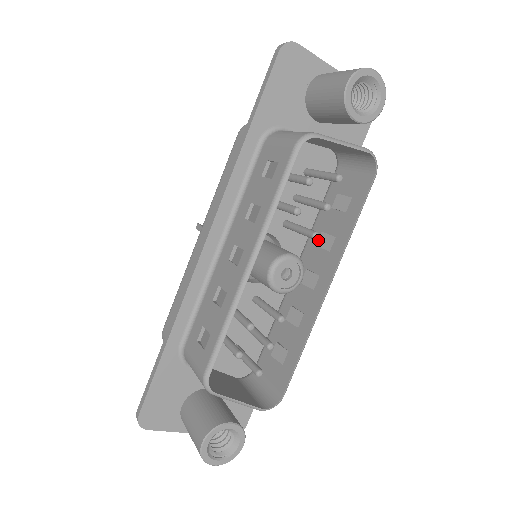
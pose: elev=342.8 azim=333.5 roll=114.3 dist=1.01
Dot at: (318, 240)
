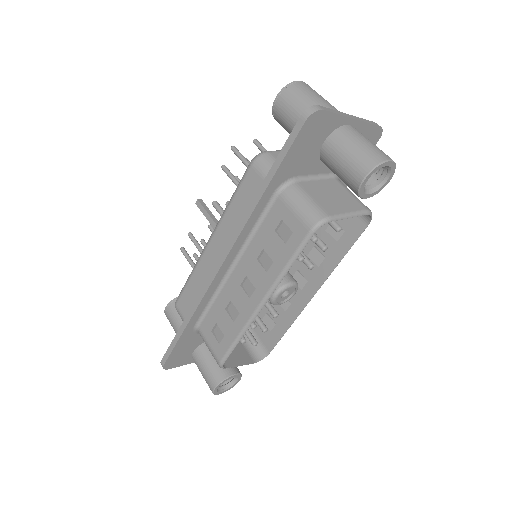
Dot at: (310, 252)
